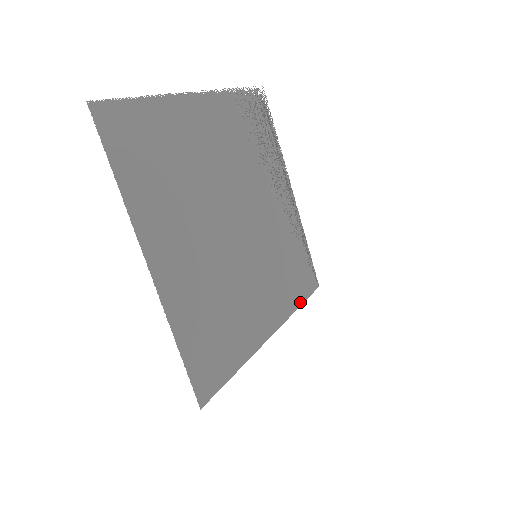
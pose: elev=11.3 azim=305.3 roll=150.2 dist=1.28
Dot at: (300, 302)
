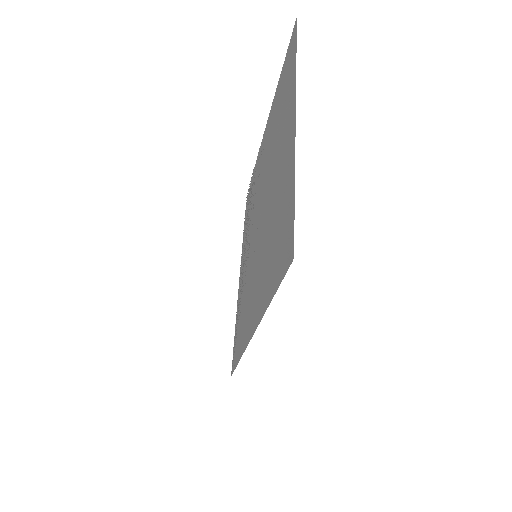
Dot at: (239, 357)
